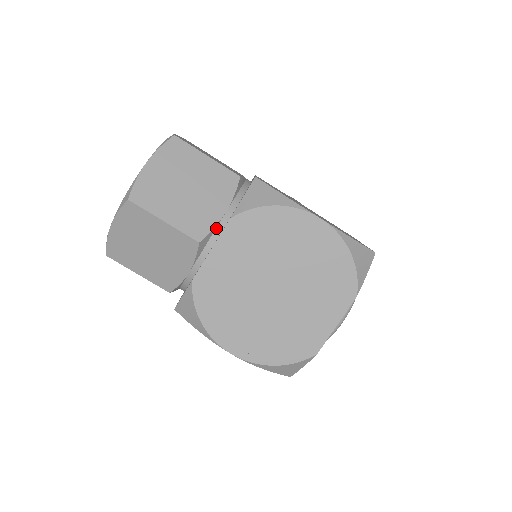
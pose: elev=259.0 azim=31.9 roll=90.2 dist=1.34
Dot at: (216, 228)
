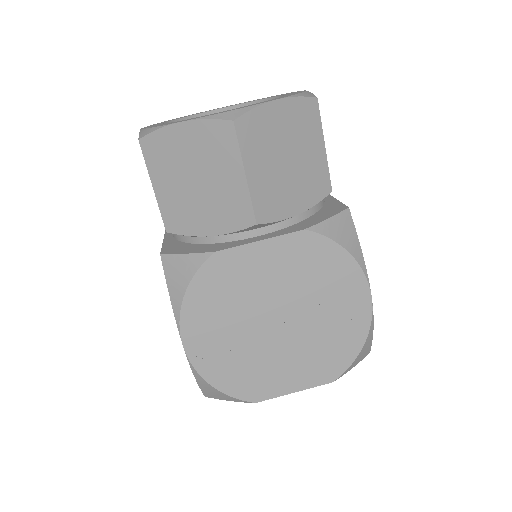
Dot at: (279, 222)
